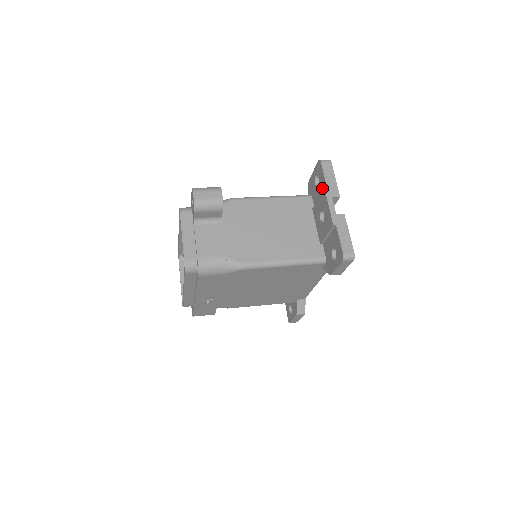
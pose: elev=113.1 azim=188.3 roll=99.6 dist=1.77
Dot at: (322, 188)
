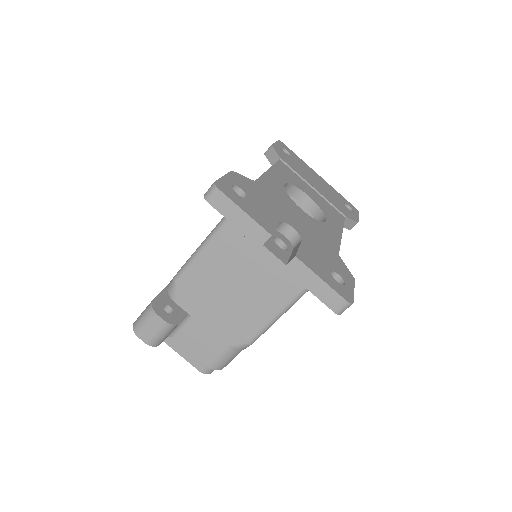
Dot at: occluded
